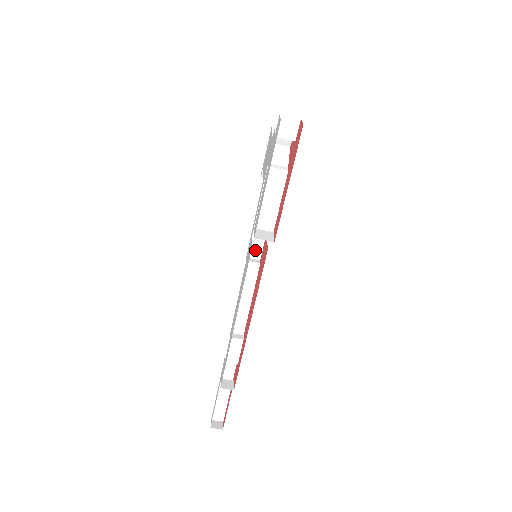
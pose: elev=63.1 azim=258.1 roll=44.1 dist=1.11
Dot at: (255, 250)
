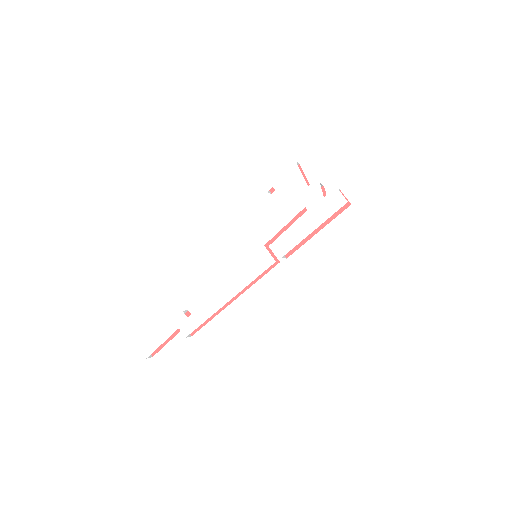
Dot at: occluded
